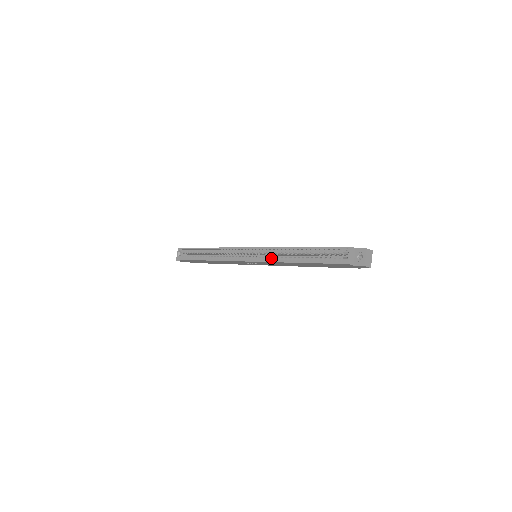
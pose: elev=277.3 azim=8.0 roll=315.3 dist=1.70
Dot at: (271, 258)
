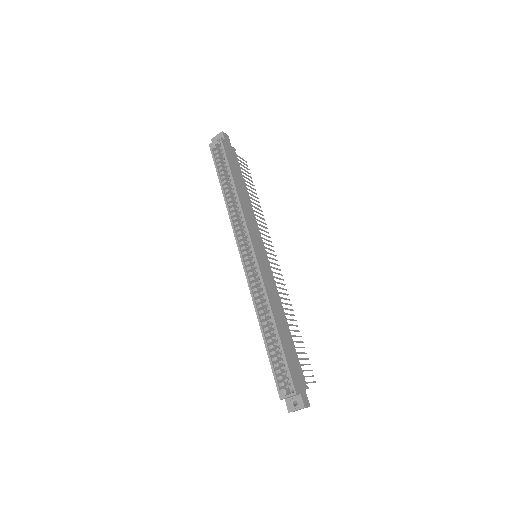
Dot at: (255, 291)
